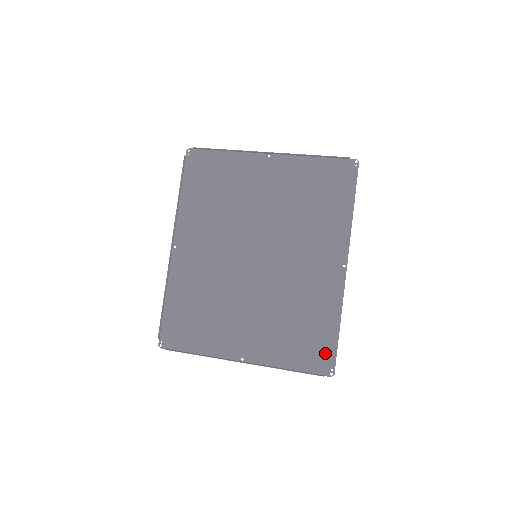
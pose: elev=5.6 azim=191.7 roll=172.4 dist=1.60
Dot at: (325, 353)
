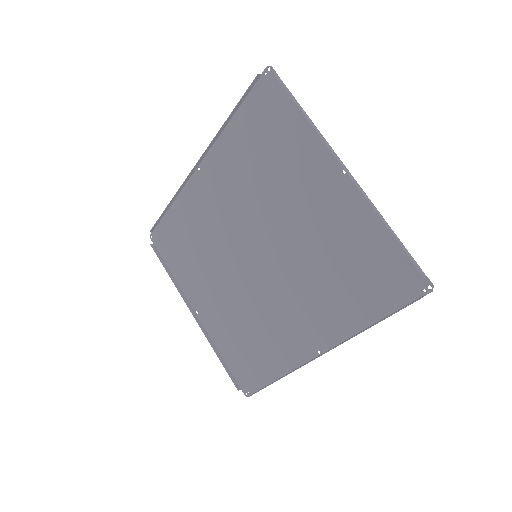
Dot at: (252, 380)
